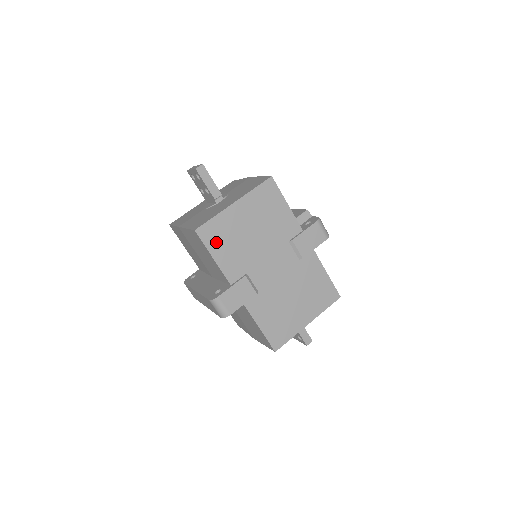
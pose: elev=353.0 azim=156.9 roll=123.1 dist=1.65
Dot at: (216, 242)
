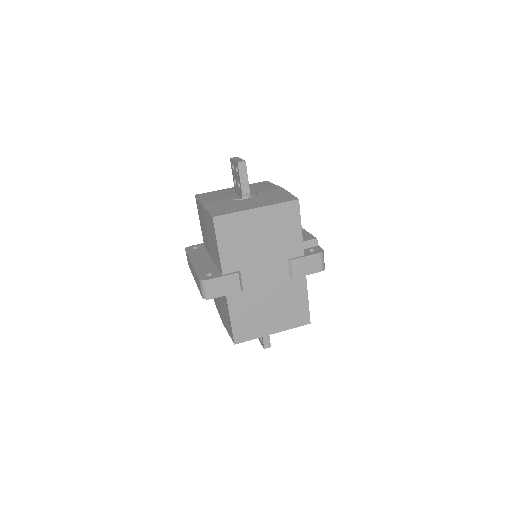
Dot at: (226, 234)
